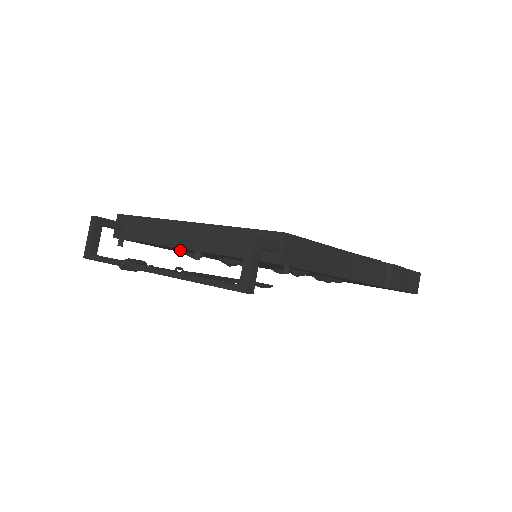
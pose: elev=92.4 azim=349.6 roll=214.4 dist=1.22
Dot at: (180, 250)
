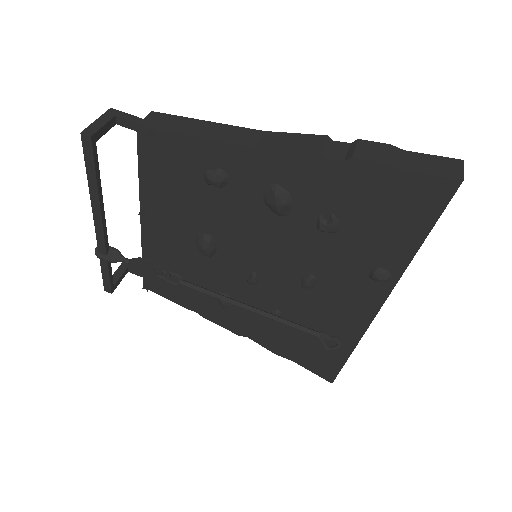
Dot at: (191, 280)
